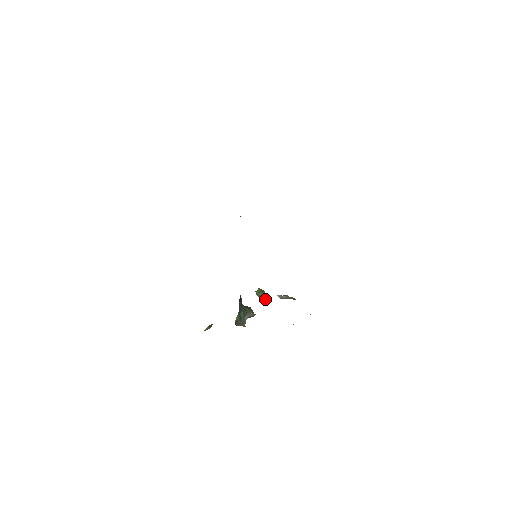
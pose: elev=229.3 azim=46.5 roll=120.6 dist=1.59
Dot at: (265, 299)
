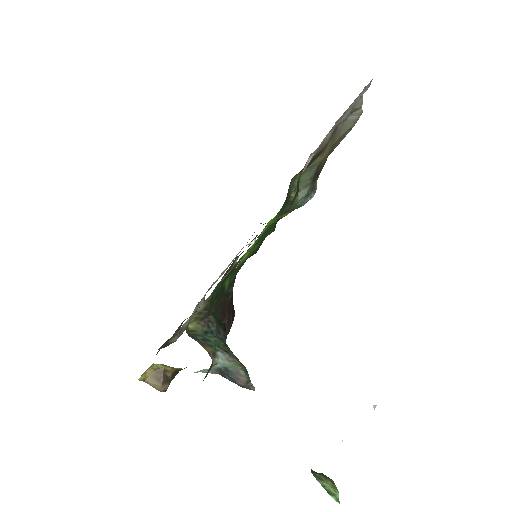
Dot at: (330, 489)
